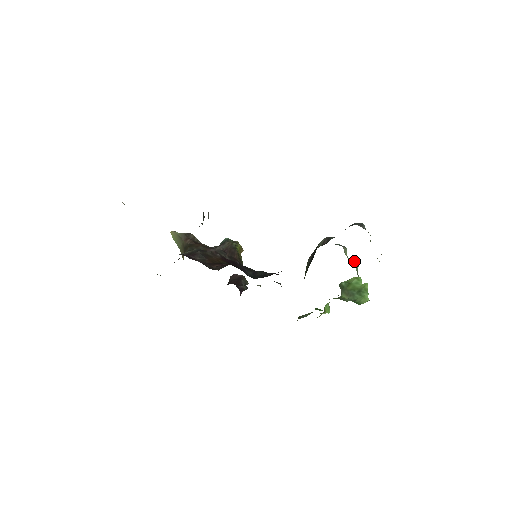
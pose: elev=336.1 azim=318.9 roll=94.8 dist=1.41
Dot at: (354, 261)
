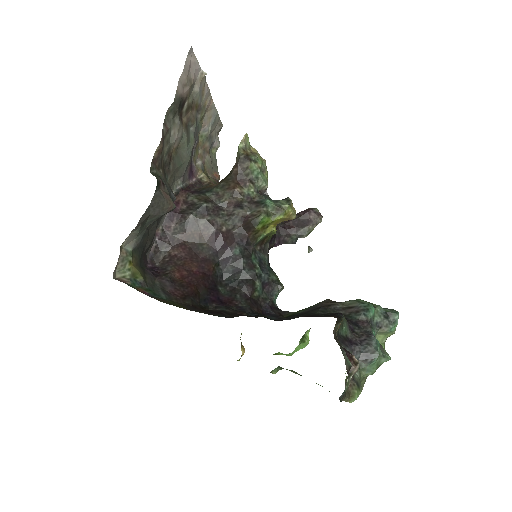
Dot at: occluded
